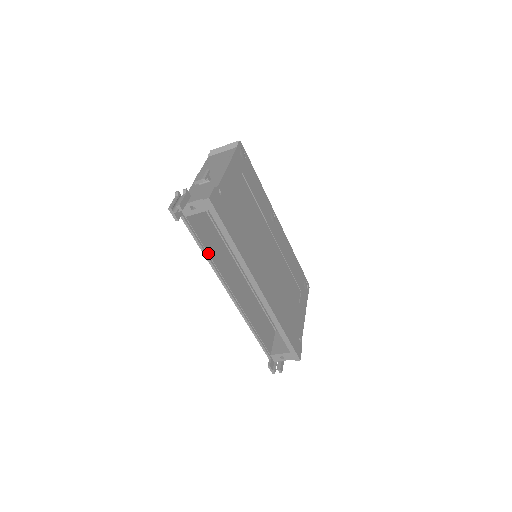
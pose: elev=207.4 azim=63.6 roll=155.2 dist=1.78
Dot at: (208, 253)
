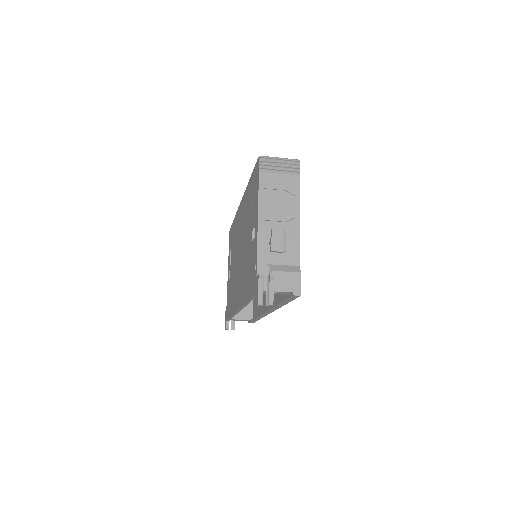
Dot at: occluded
